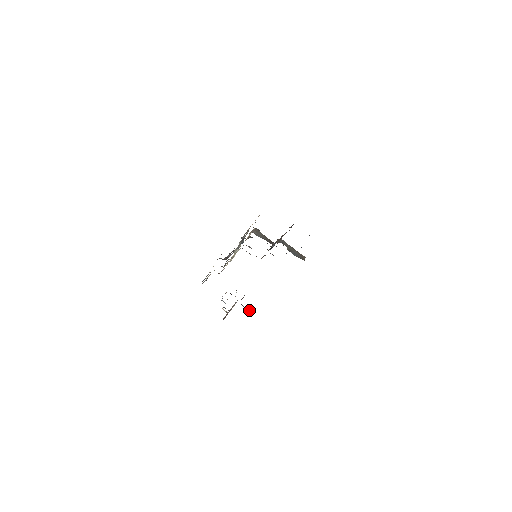
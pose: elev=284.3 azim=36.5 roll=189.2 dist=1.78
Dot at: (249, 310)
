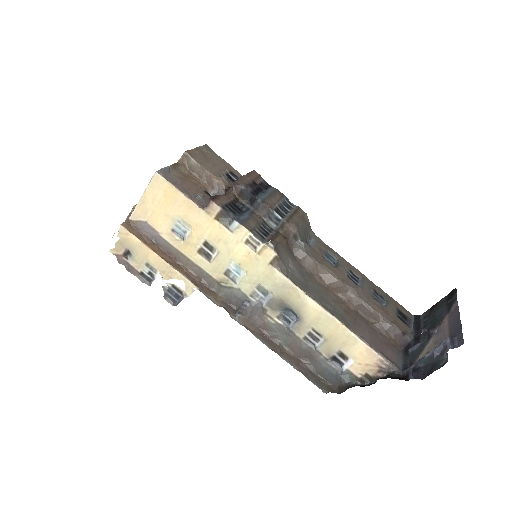
Dot at: occluded
